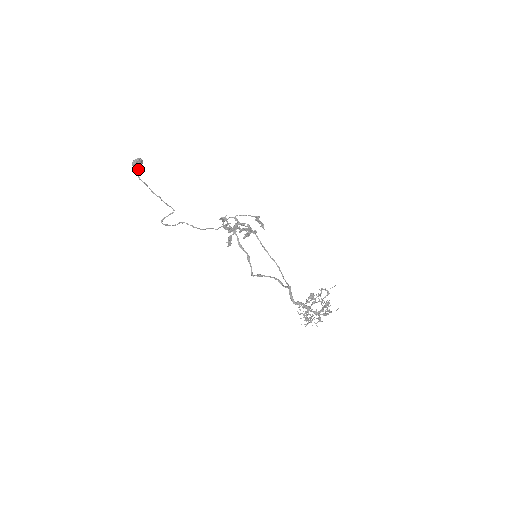
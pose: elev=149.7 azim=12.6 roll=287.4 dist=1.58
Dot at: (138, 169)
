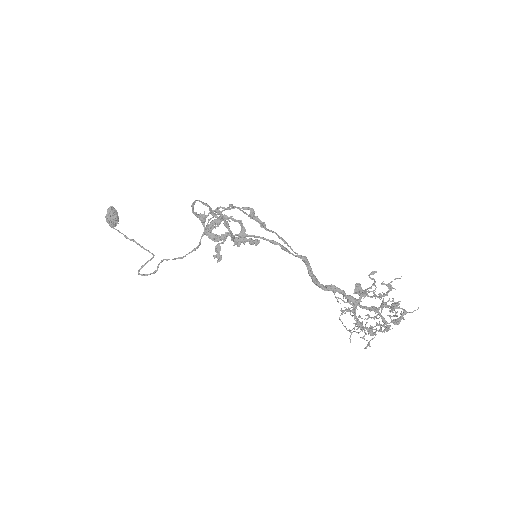
Dot at: (113, 223)
